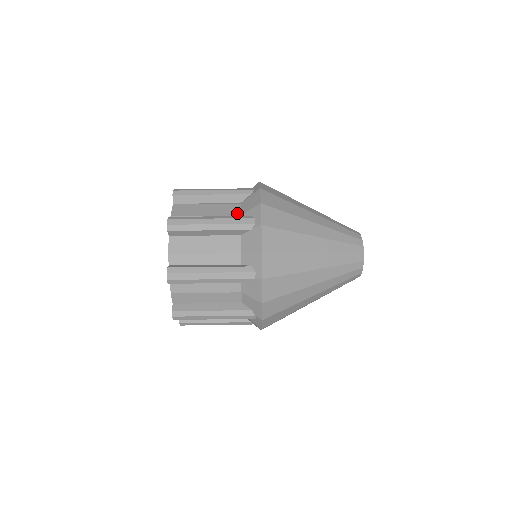
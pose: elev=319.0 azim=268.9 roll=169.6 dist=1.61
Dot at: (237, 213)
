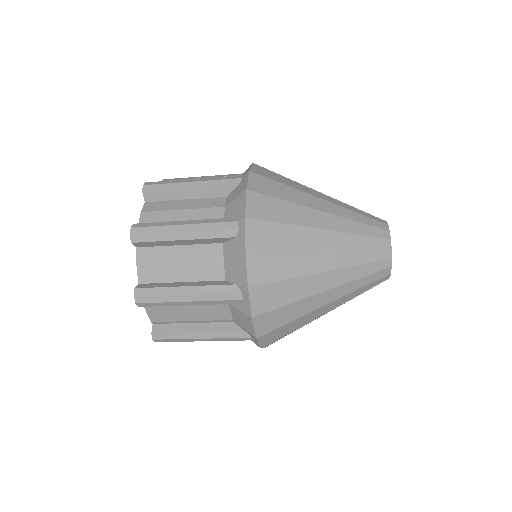
Dot at: occluded
